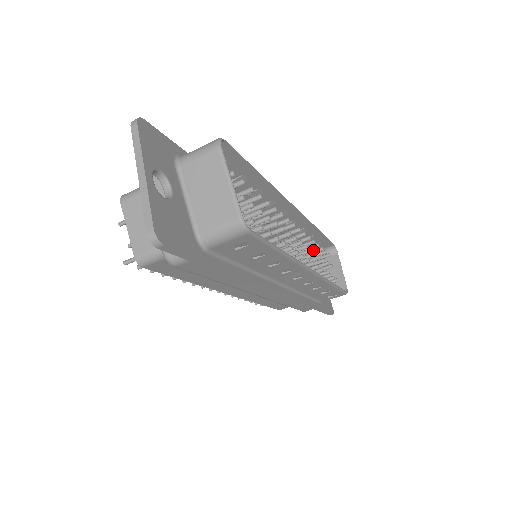
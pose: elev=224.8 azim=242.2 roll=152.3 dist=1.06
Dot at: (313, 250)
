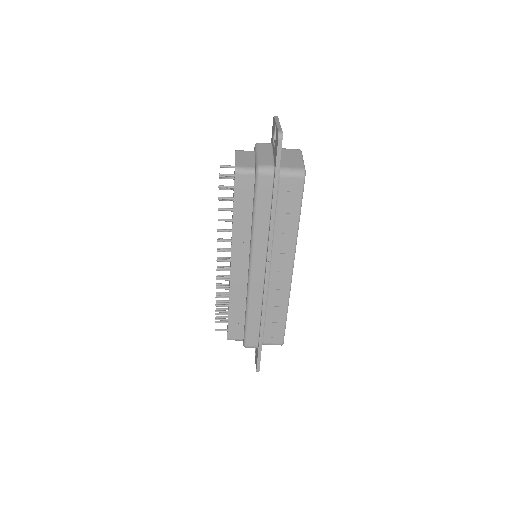
Dot at: occluded
